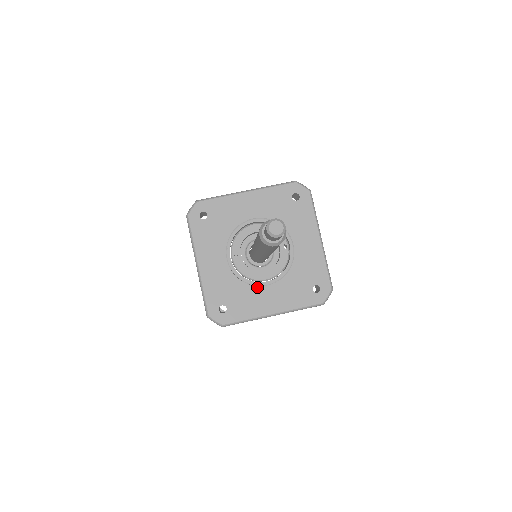
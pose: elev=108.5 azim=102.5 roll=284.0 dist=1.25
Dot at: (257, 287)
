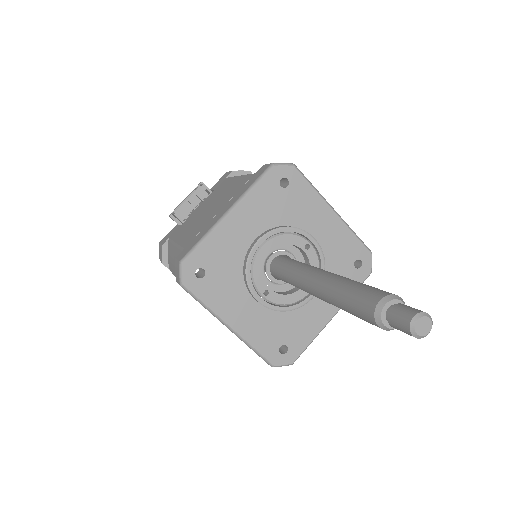
Dot at: (302, 304)
